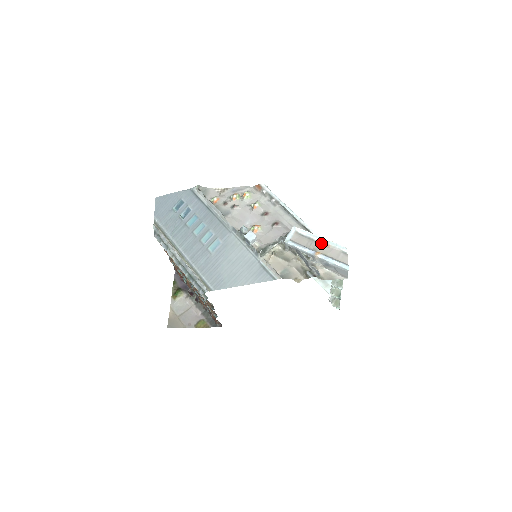
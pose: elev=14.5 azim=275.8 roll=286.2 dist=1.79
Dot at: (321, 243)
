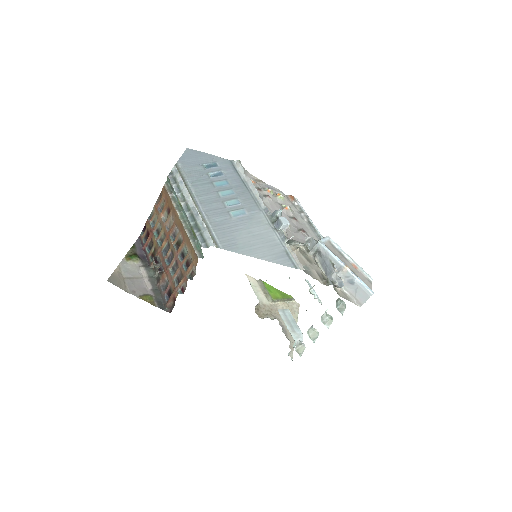
Dot at: (350, 262)
